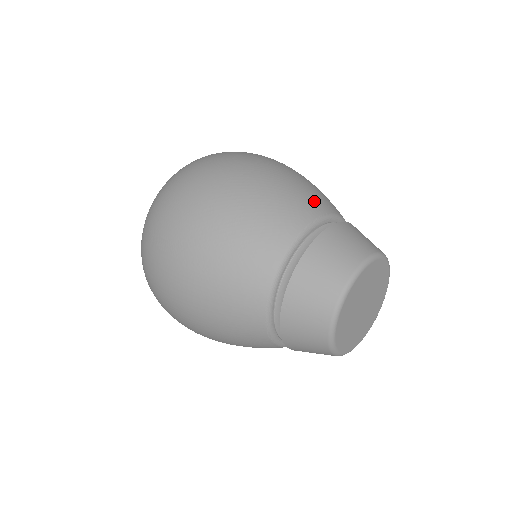
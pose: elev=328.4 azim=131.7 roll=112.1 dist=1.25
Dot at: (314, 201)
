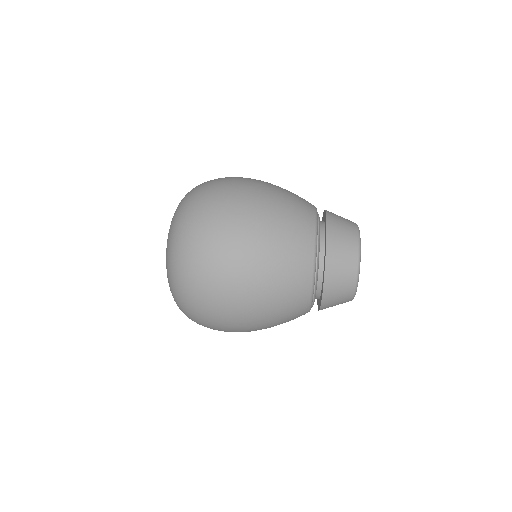
Dot at: (303, 231)
